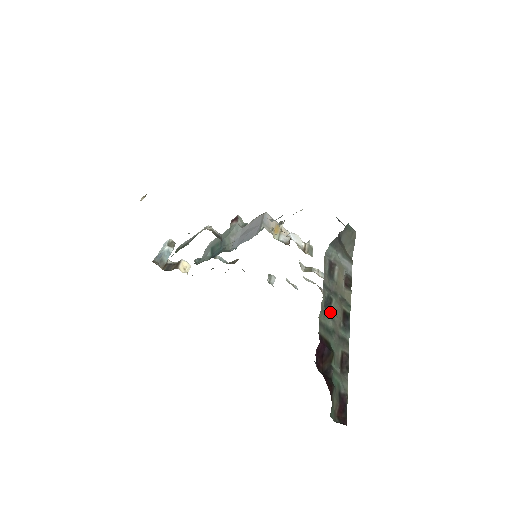
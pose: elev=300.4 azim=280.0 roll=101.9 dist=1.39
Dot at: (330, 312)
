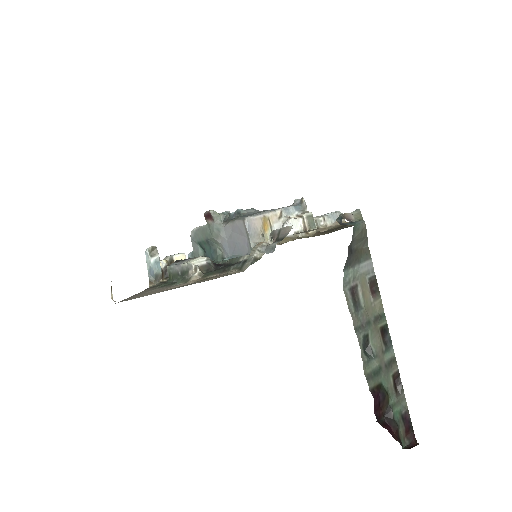
Dot at: (370, 350)
